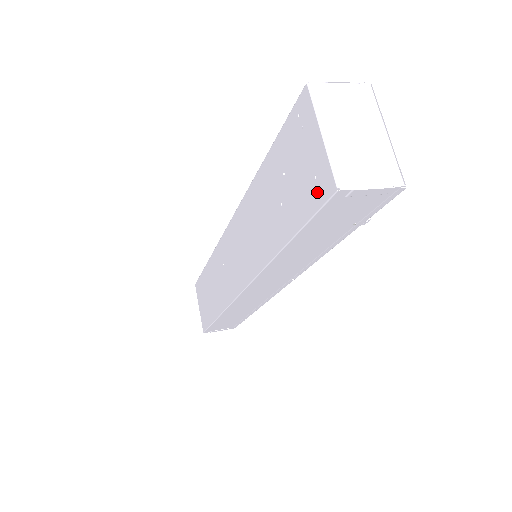
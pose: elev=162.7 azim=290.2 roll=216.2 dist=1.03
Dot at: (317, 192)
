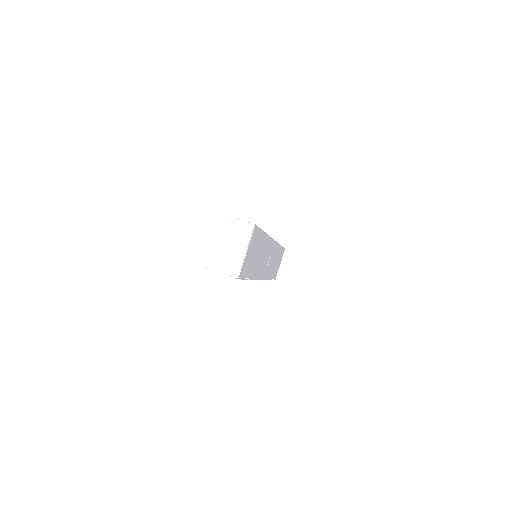
Dot at: occluded
